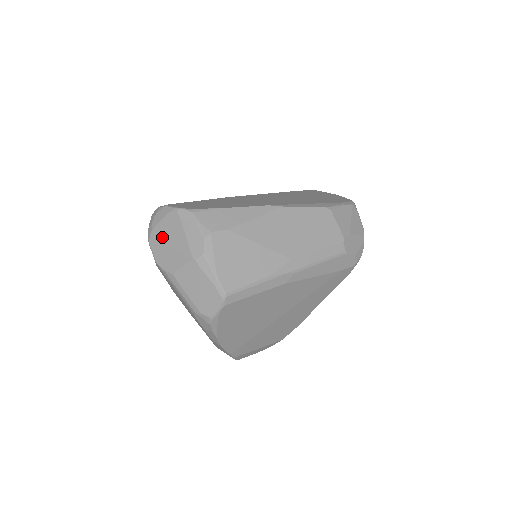
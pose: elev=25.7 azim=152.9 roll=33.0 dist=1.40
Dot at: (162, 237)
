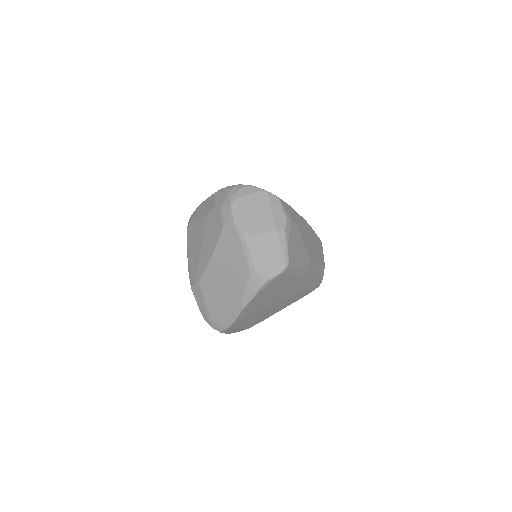
Dot at: (248, 206)
